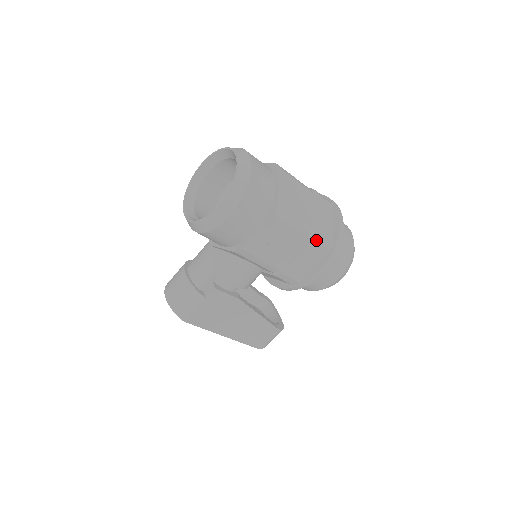
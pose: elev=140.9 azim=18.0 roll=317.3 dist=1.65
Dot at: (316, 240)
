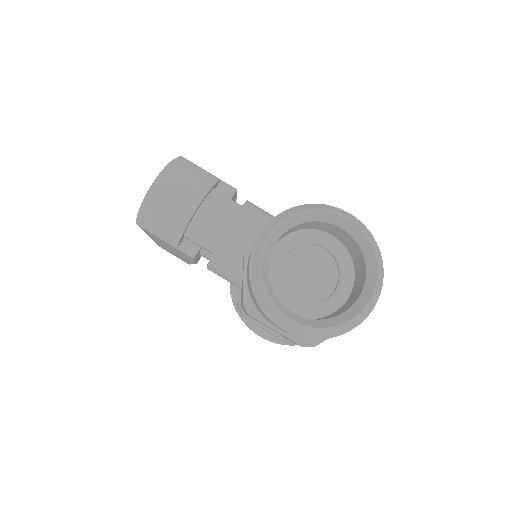
Dot at: (292, 344)
